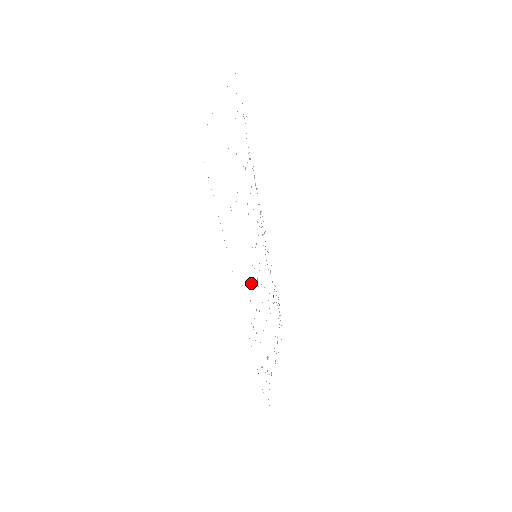
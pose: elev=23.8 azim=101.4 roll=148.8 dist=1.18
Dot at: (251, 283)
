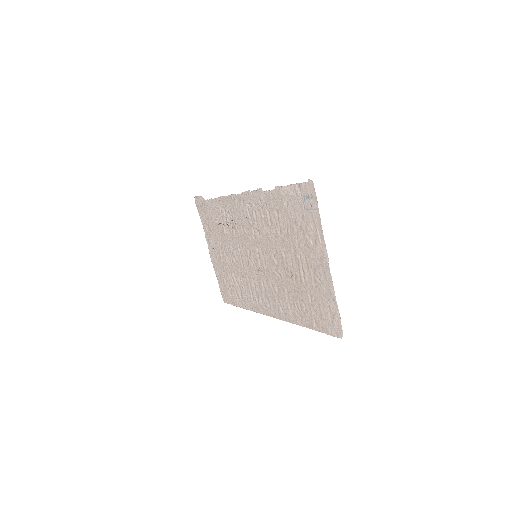
Dot at: (263, 285)
